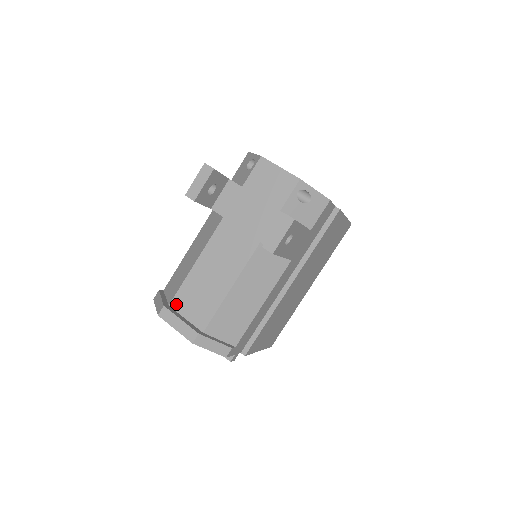
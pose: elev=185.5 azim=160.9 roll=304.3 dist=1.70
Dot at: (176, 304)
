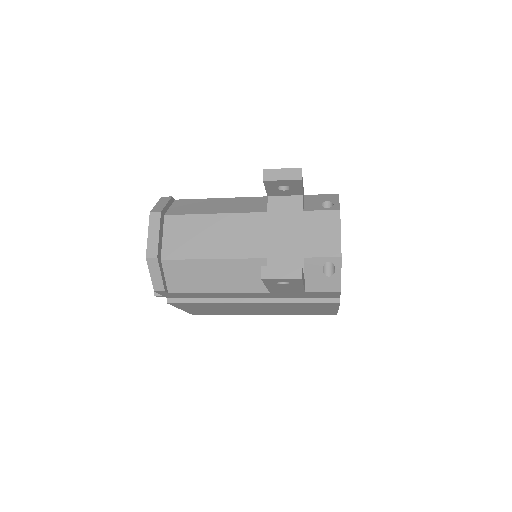
Dot at: (169, 221)
